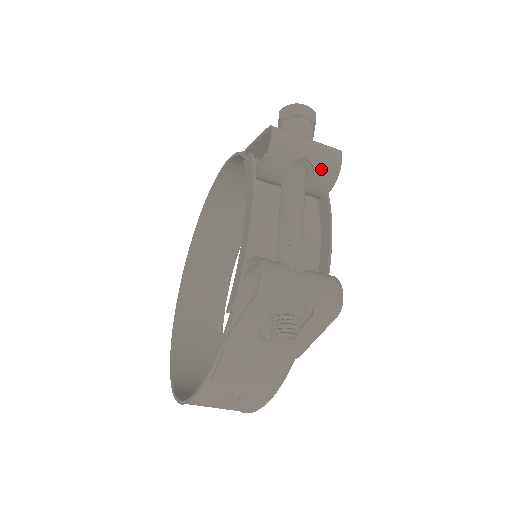
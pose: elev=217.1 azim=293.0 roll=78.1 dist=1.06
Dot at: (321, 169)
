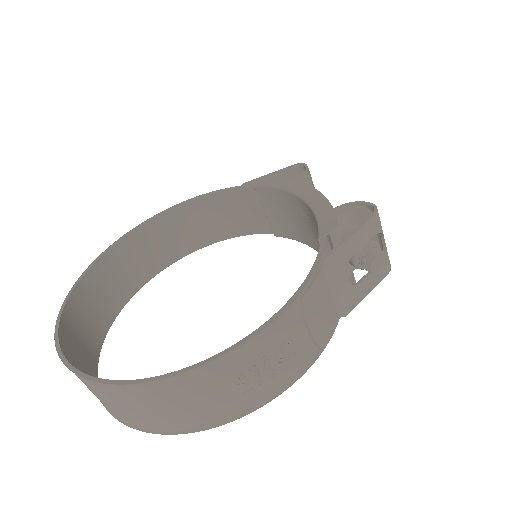
Dot at: occluded
